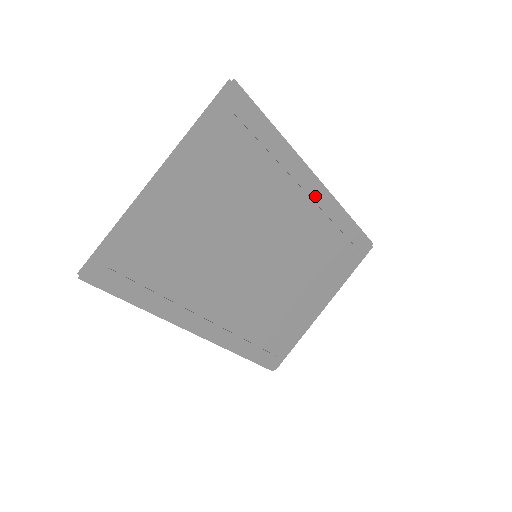
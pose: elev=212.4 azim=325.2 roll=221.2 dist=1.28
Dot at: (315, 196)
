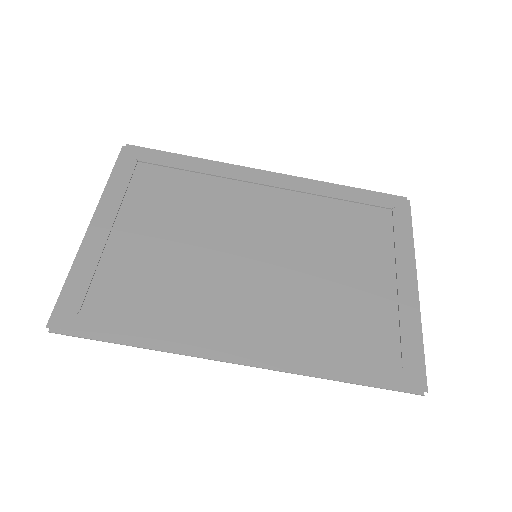
Dot at: (278, 184)
